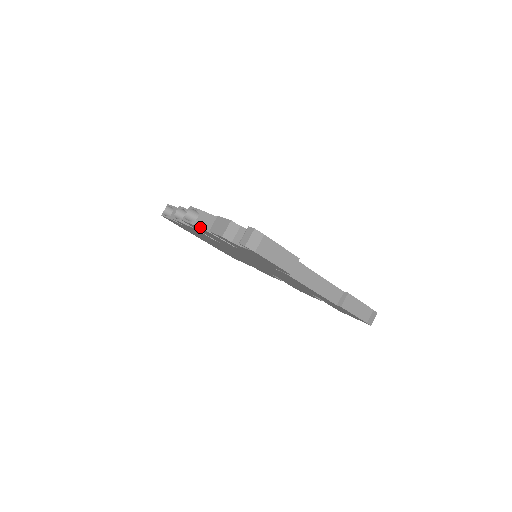
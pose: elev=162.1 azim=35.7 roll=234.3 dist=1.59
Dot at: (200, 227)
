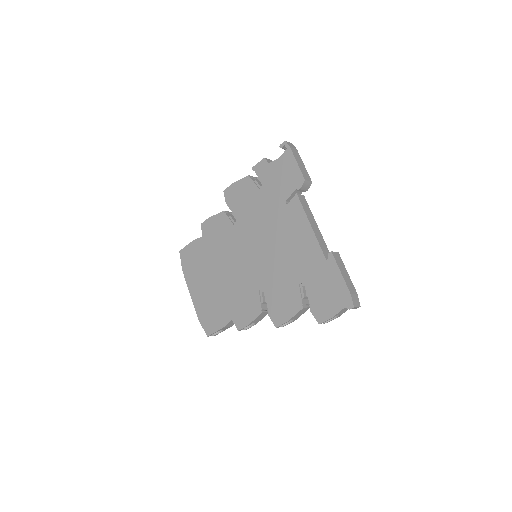
Dot at: (241, 179)
